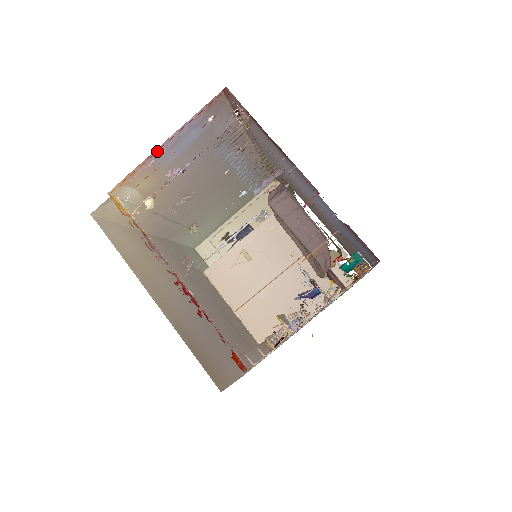
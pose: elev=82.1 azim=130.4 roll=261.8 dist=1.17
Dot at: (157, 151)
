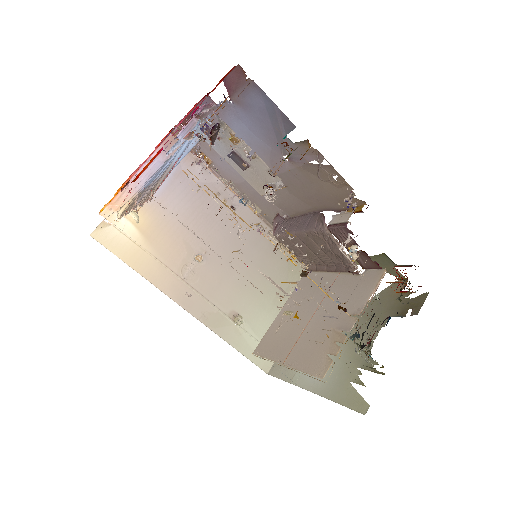
Dot at: occluded
